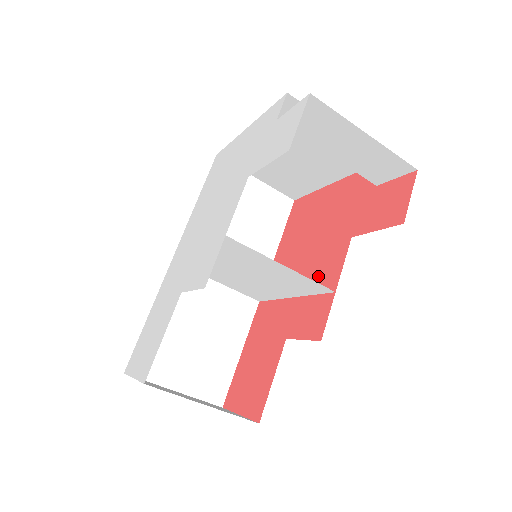
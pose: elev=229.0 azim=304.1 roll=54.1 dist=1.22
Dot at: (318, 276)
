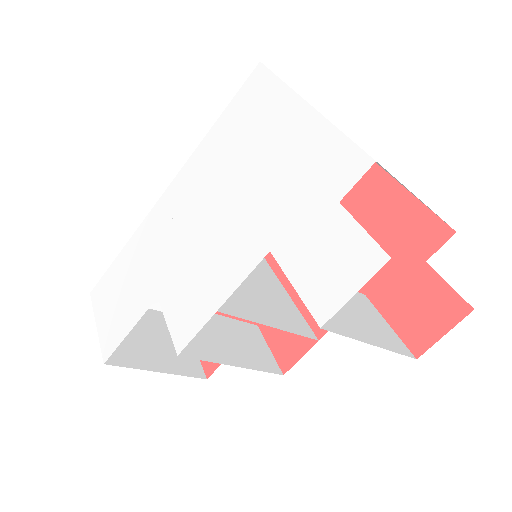
Dot at: occluded
